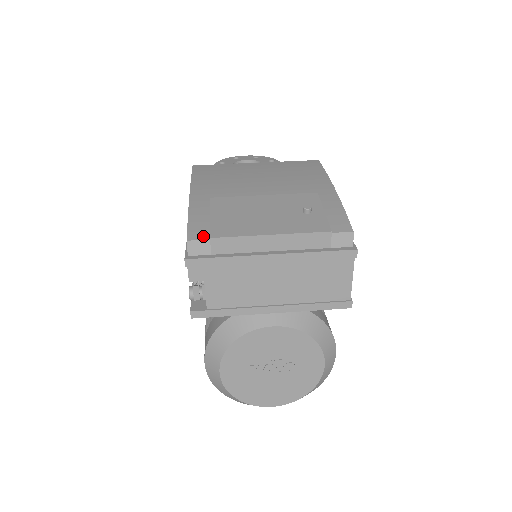
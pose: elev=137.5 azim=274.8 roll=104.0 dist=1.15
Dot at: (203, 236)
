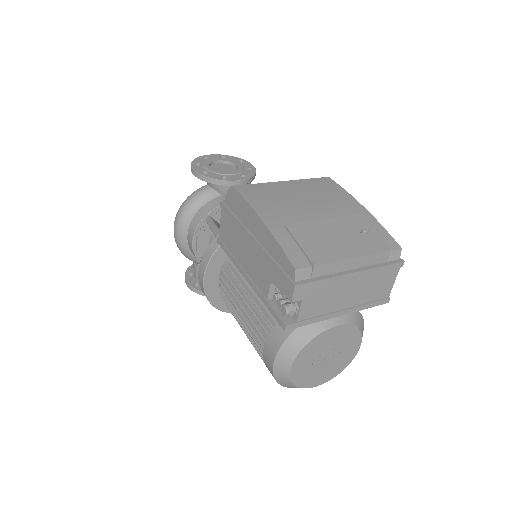
Dot at: (305, 264)
